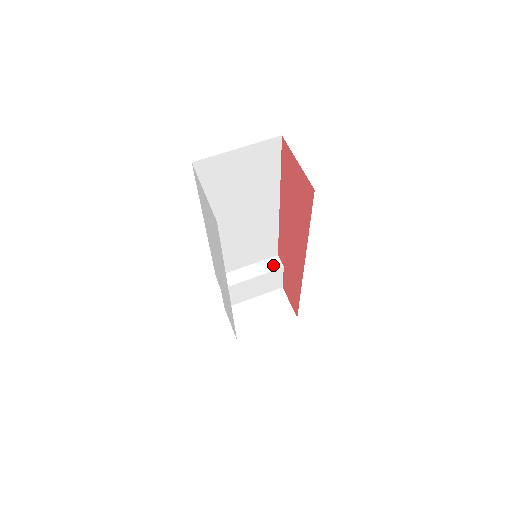
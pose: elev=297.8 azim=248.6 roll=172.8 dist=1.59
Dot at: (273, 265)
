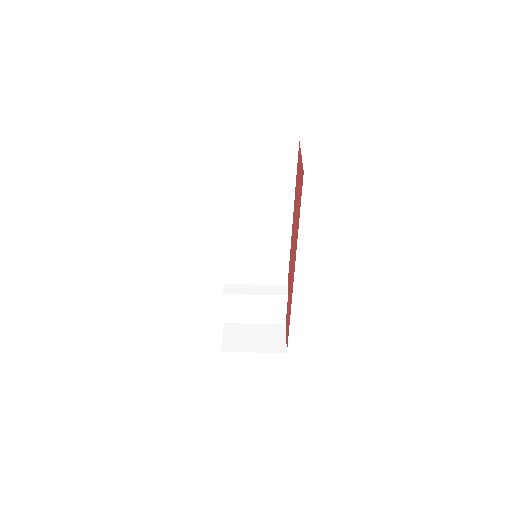
Dot at: (279, 291)
